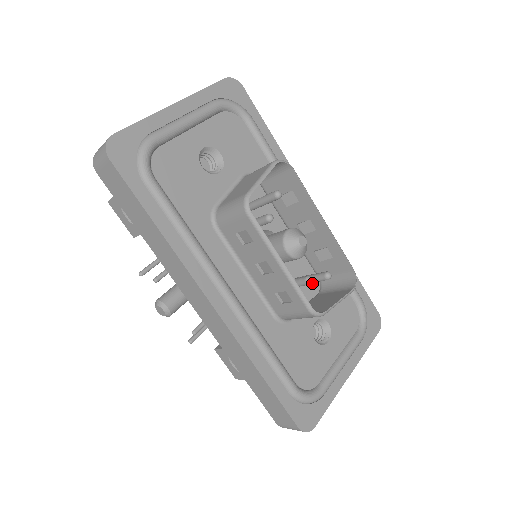
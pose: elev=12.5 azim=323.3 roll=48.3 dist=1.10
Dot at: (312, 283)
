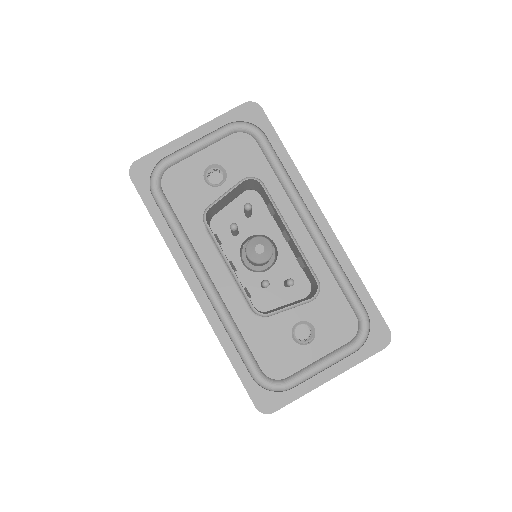
Dot at: (305, 287)
